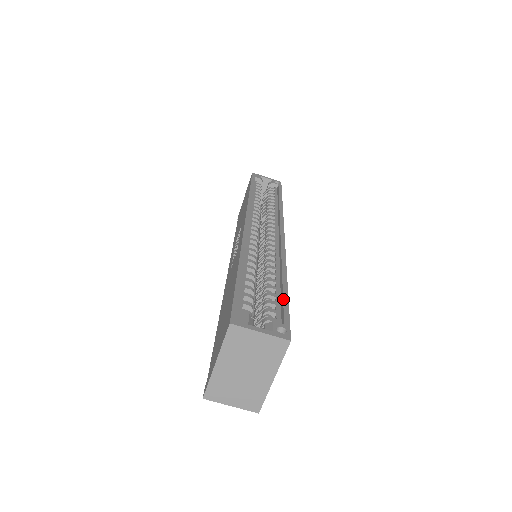
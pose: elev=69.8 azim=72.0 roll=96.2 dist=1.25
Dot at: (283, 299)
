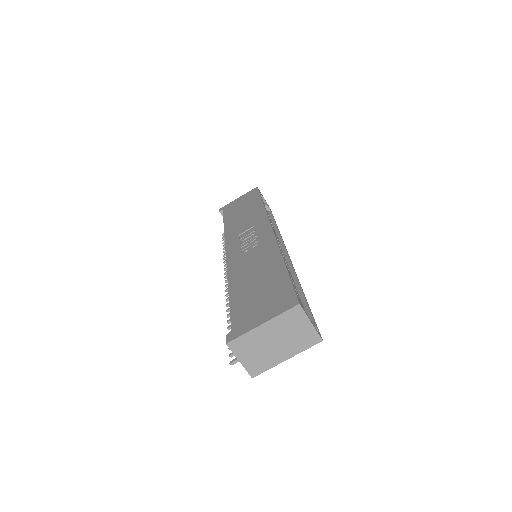
Dot at: (309, 307)
